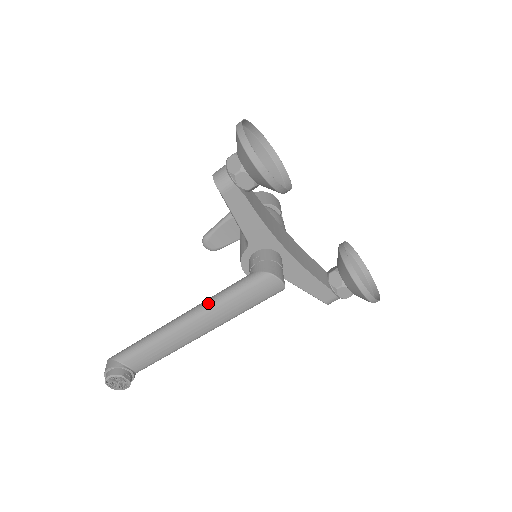
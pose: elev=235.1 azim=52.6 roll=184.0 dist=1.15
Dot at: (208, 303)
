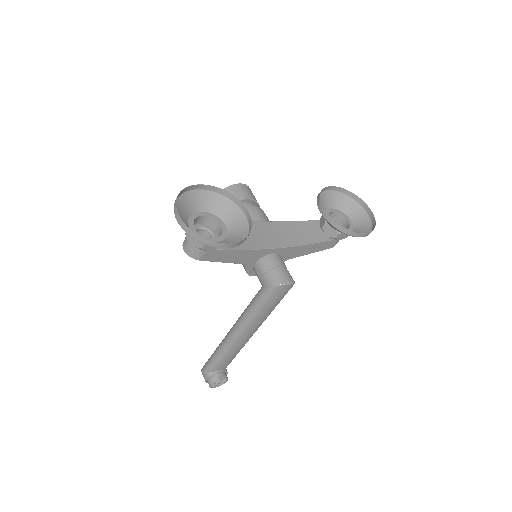
Dot at: (245, 319)
